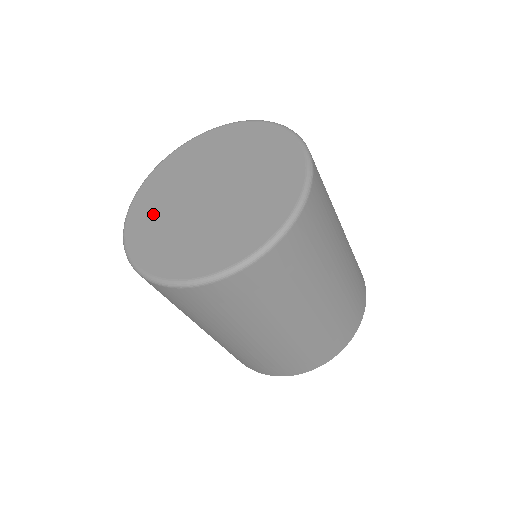
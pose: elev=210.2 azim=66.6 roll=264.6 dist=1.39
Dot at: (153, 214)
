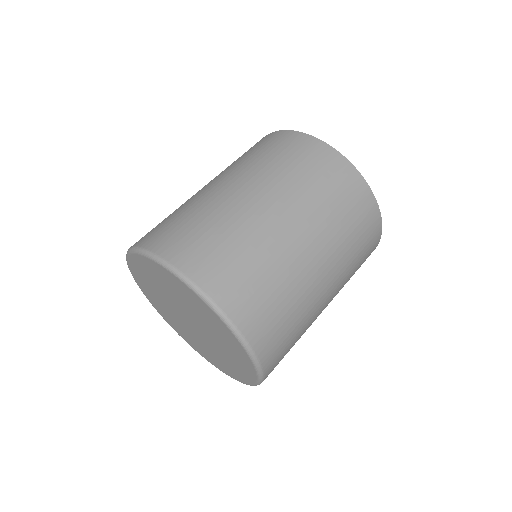
Dot at: (164, 312)
